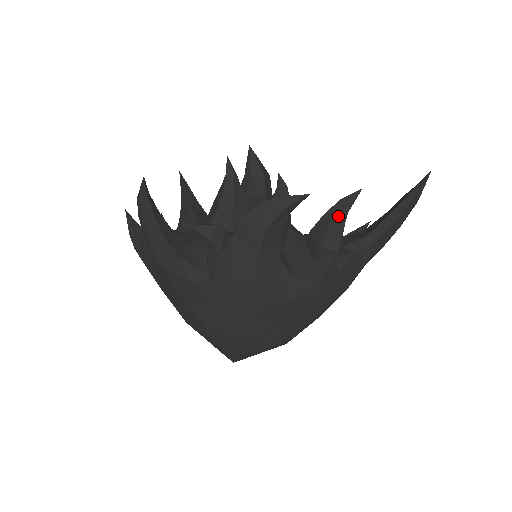
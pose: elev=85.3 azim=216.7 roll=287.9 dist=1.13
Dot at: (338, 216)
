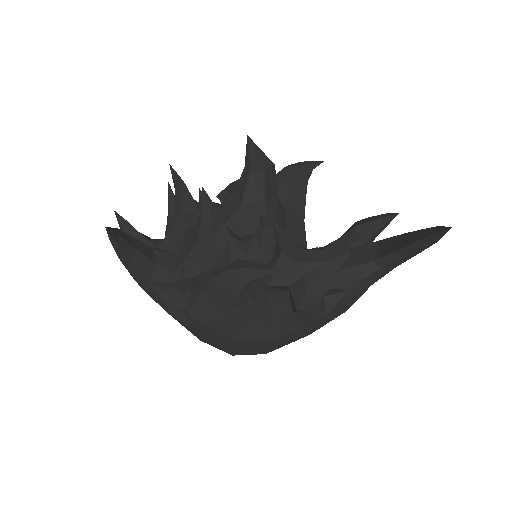
Dot at: (318, 282)
